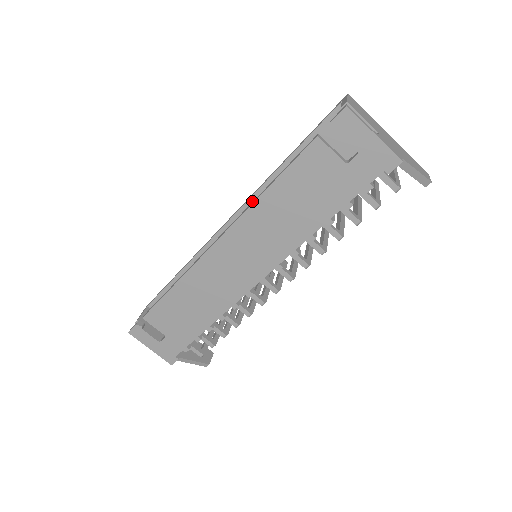
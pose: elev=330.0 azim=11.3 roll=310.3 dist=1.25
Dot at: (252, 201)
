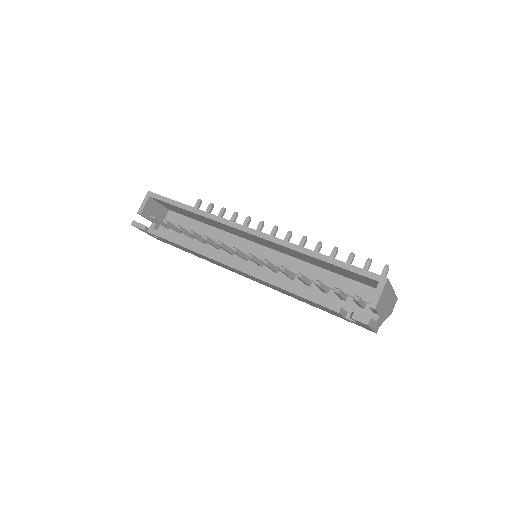
Dot at: (275, 243)
